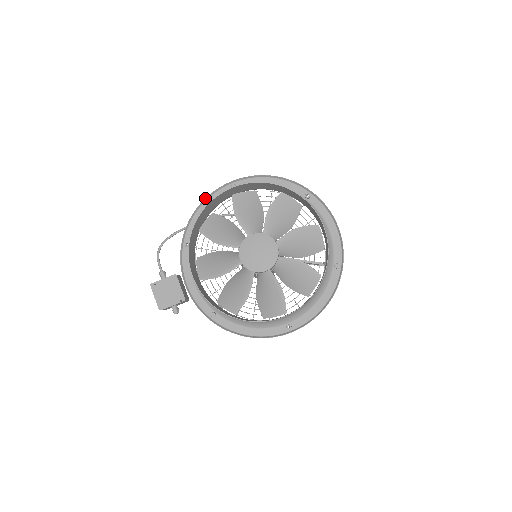
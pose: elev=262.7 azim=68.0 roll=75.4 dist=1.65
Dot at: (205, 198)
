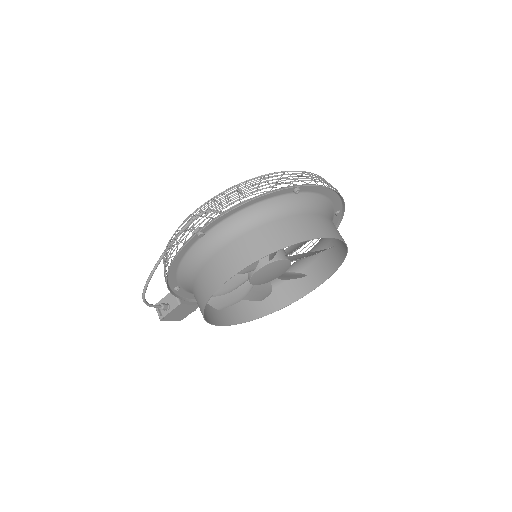
Dot at: (172, 261)
